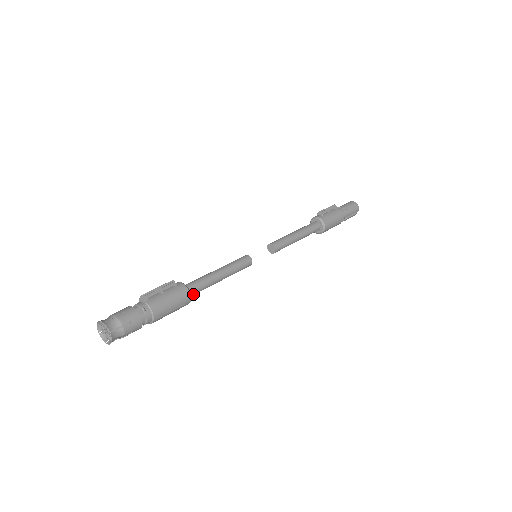
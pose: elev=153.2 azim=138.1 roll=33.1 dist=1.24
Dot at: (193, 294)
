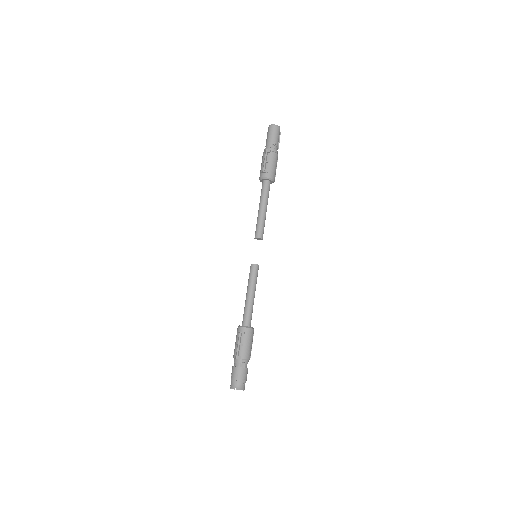
Dot at: occluded
